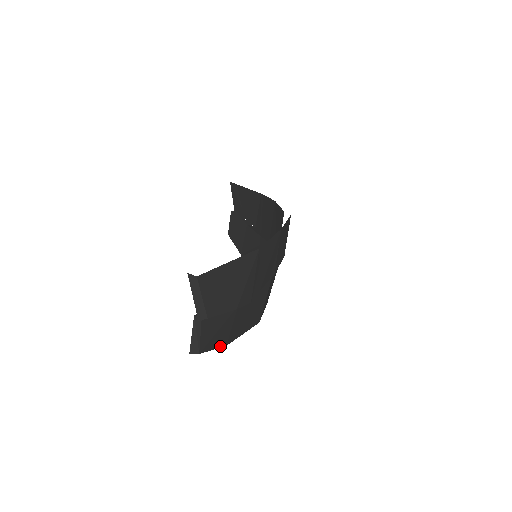
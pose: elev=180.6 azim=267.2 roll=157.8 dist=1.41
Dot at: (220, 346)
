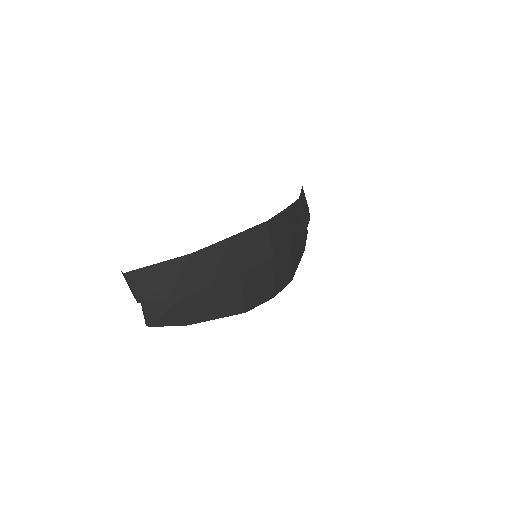
Dot at: (177, 325)
